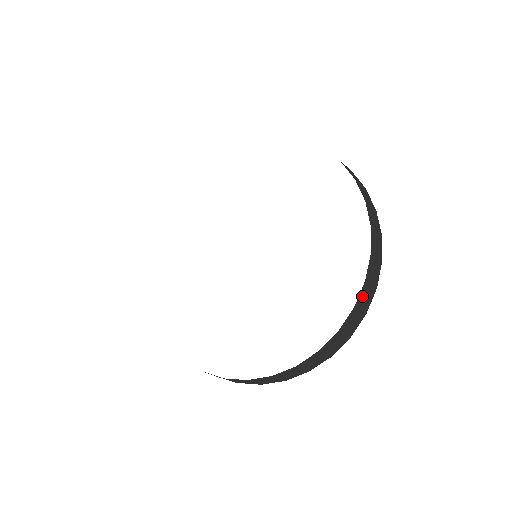
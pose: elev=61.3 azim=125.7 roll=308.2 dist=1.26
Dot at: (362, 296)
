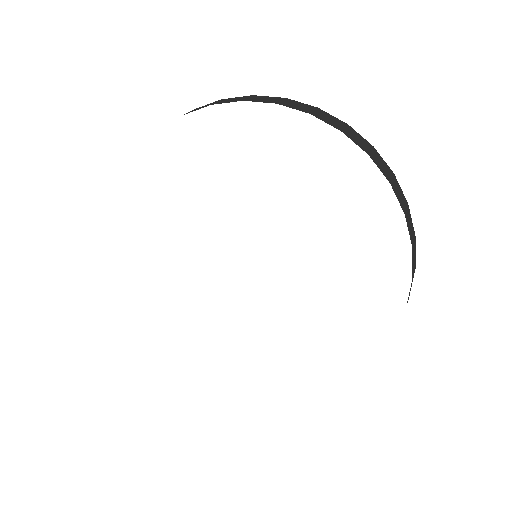
Dot at: (380, 168)
